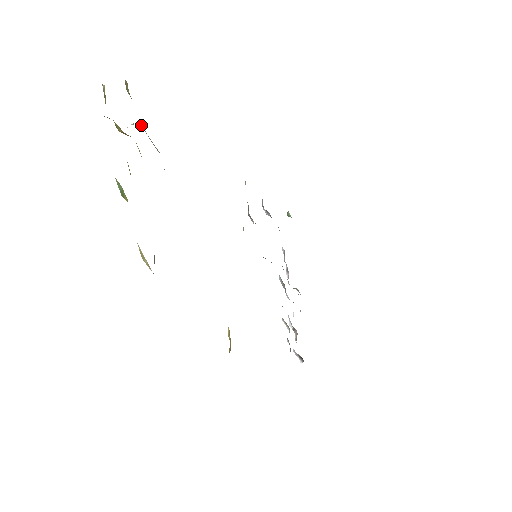
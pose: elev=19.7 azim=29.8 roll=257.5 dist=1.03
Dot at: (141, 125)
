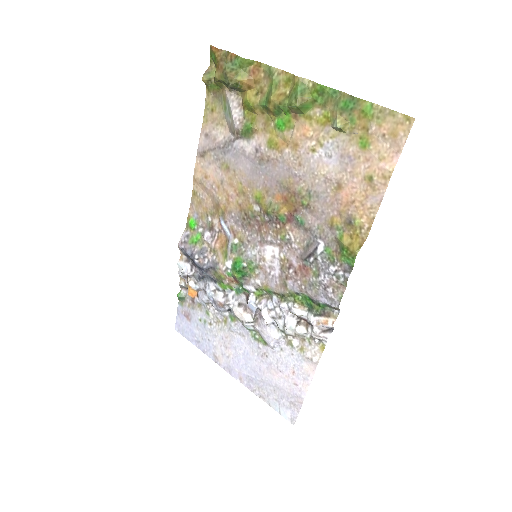
Dot at: (231, 94)
